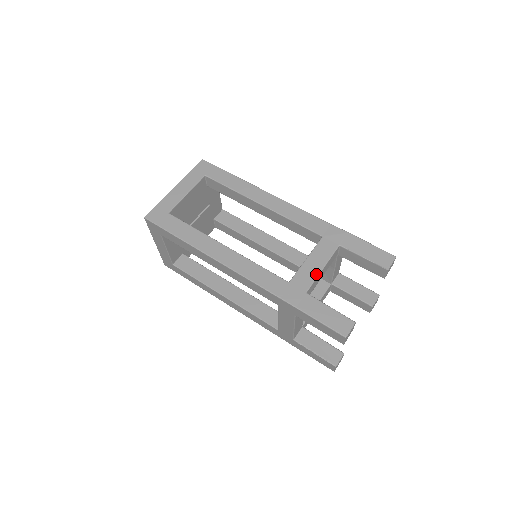
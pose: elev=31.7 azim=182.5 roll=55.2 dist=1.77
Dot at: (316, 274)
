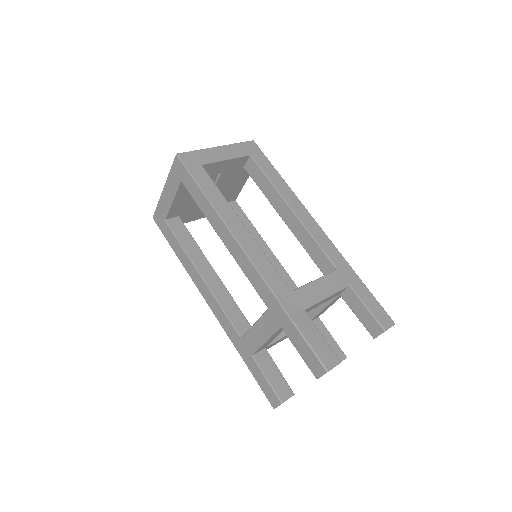
Dot at: (259, 344)
